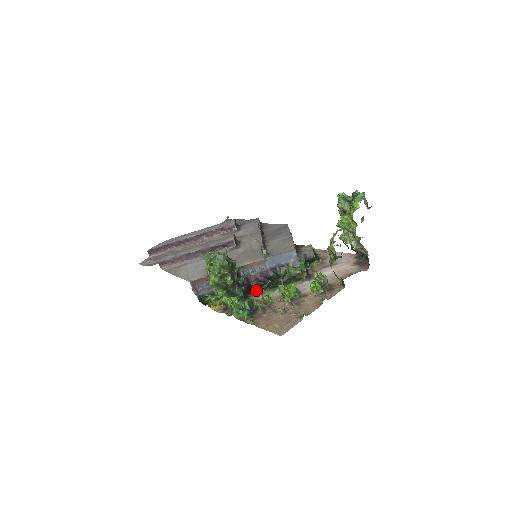
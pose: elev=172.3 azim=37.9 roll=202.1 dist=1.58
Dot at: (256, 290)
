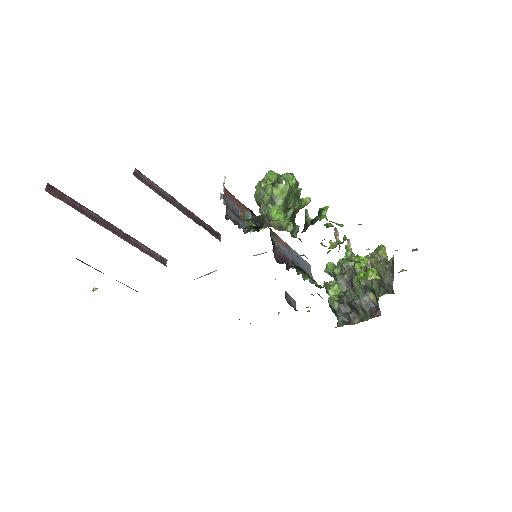
Dot at: occluded
